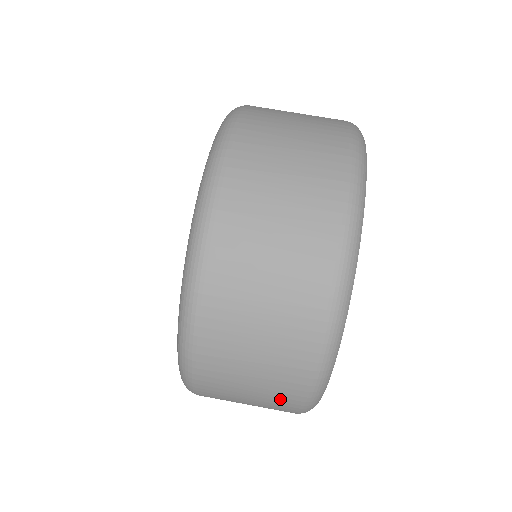
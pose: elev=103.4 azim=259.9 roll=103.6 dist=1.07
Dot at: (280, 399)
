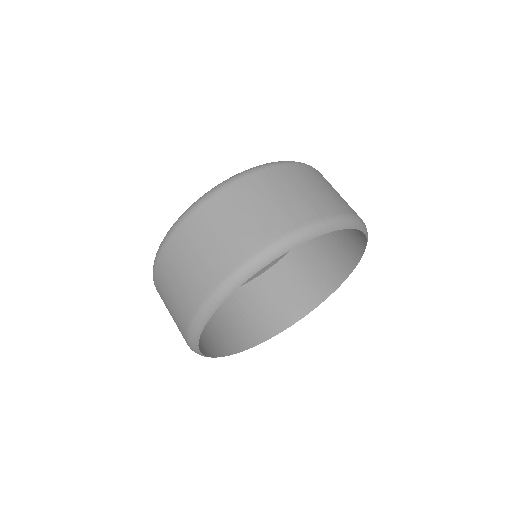
Dot at: occluded
